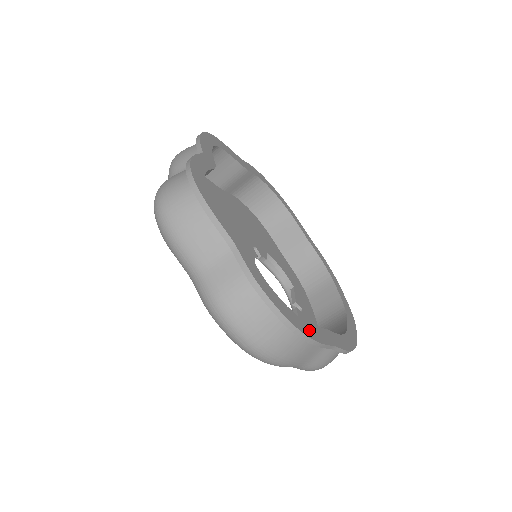
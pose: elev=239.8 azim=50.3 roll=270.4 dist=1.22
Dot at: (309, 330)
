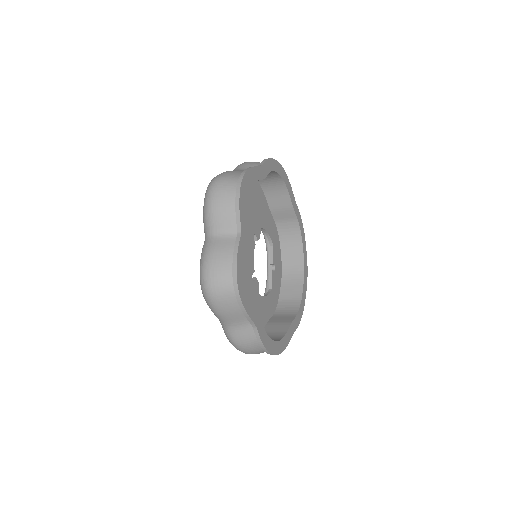
Dot at: (283, 344)
